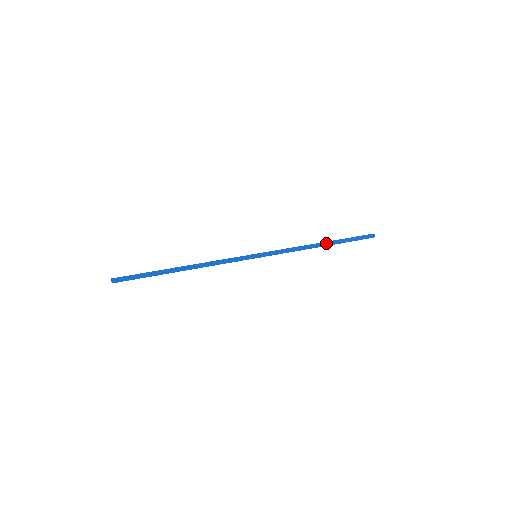
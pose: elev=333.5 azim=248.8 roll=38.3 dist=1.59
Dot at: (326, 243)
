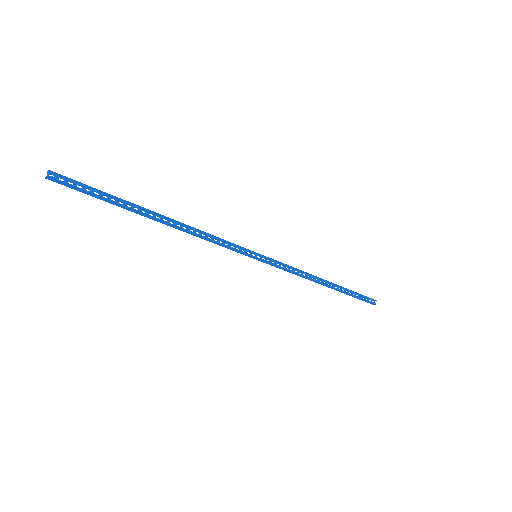
Dot at: (330, 283)
